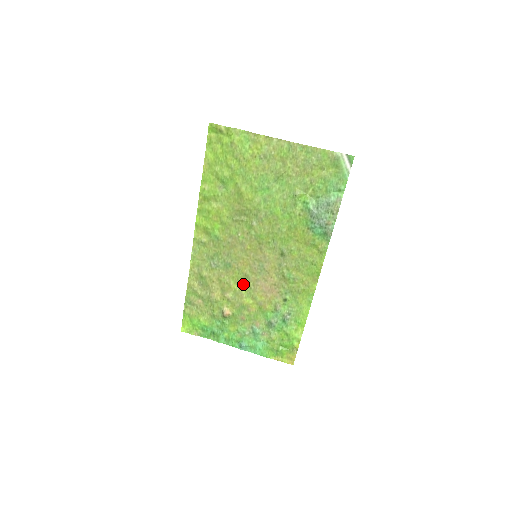
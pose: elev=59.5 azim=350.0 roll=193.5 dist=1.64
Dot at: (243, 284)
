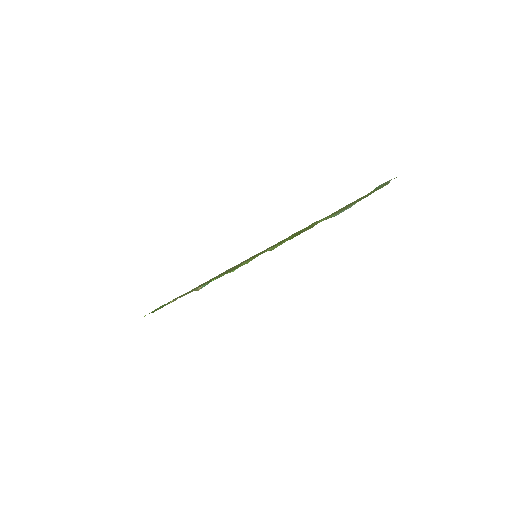
Dot at: occluded
